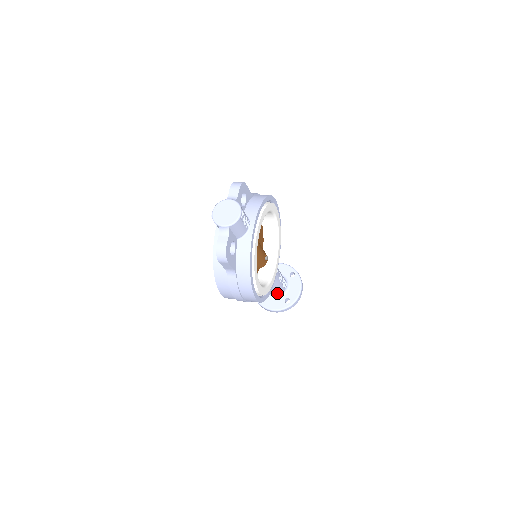
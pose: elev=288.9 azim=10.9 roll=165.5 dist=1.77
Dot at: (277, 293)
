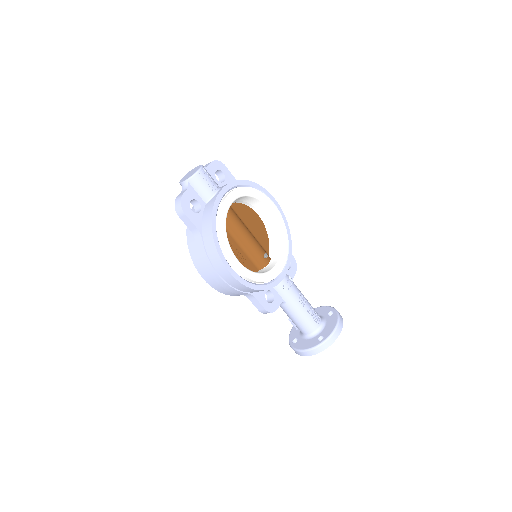
Dot at: (307, 329)
